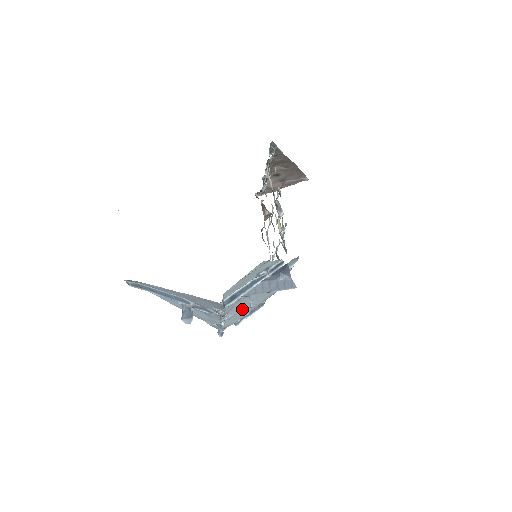
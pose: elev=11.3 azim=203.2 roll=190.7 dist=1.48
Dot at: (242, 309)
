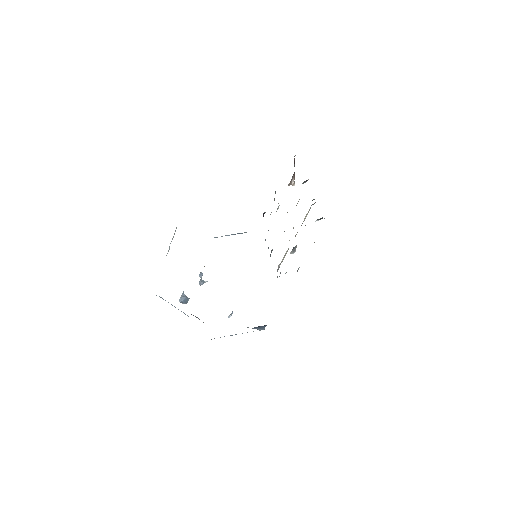
Dot at: occluded
